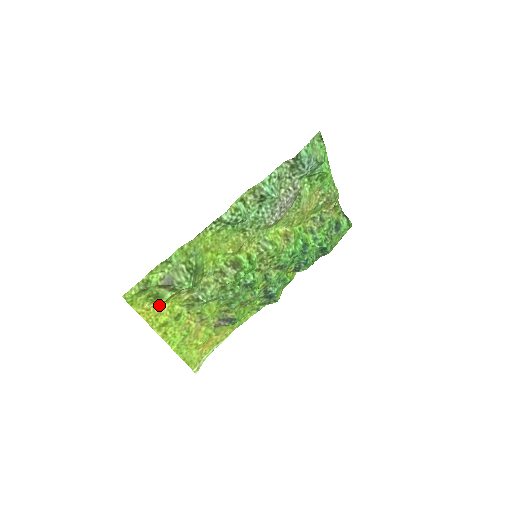
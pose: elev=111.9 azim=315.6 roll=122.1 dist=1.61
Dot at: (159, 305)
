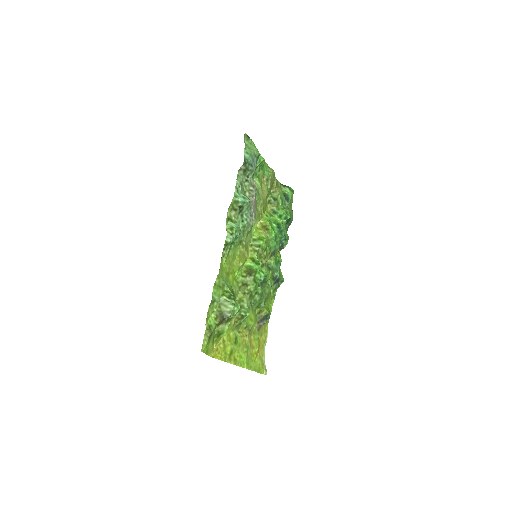
Dot at: (221, 341)
